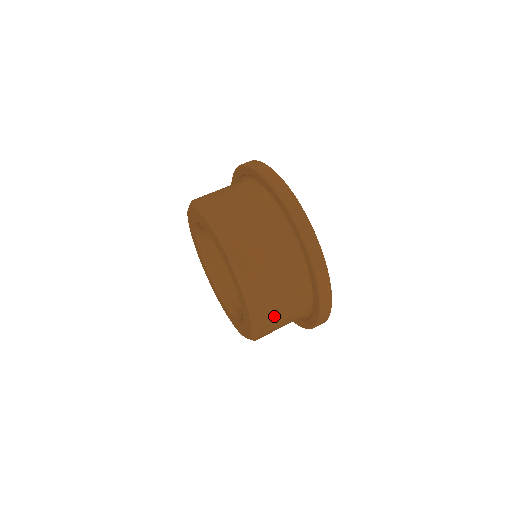
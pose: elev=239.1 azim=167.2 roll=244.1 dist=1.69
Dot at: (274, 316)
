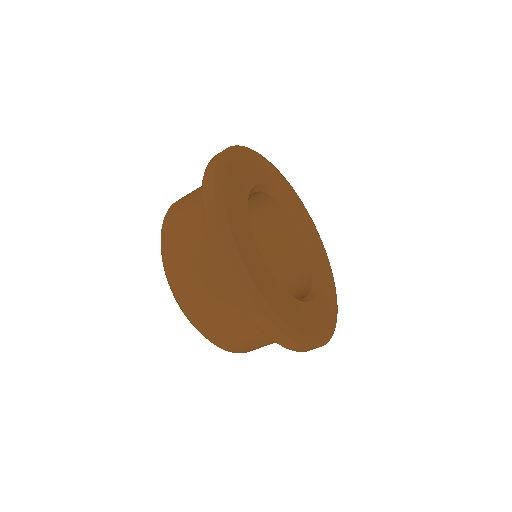
Dot at: (225, 333)
